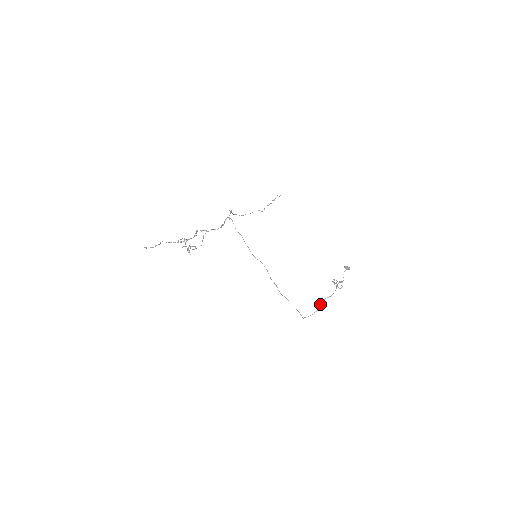
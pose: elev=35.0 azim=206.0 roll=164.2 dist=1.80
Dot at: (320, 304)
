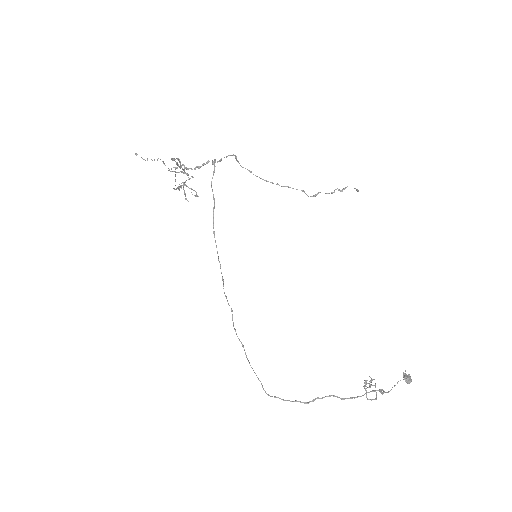
Dot at: occluded
